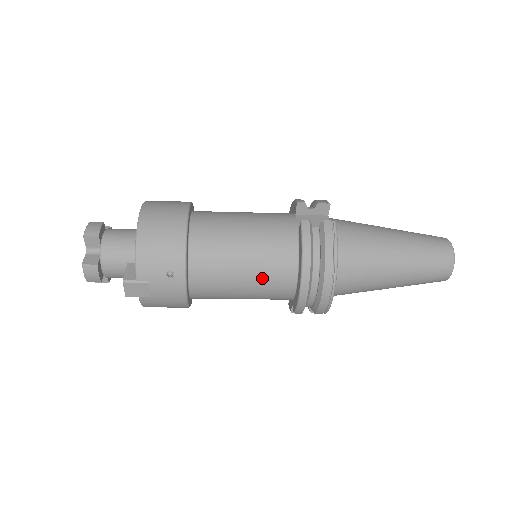
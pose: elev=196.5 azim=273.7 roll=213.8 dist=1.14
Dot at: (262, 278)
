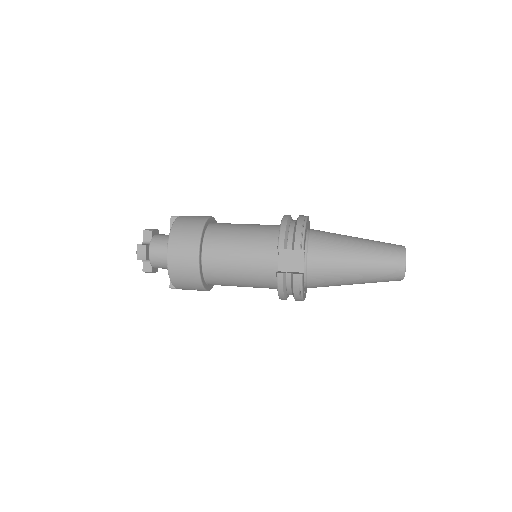
Dot at: (256, 287)
